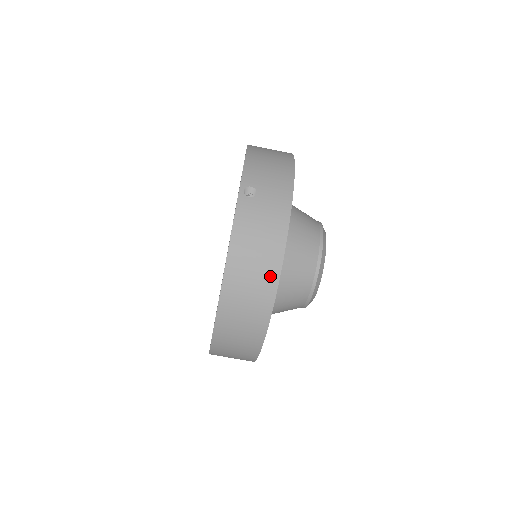
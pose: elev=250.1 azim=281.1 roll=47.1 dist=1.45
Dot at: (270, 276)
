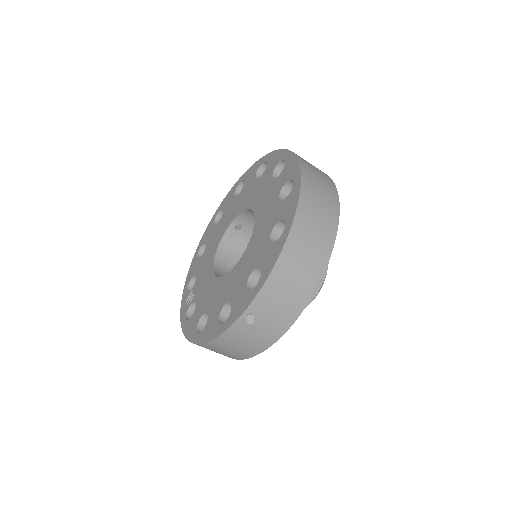
Dot at: (235, 357)
